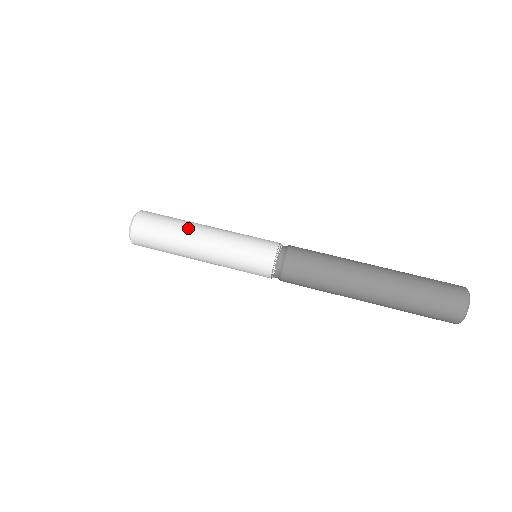
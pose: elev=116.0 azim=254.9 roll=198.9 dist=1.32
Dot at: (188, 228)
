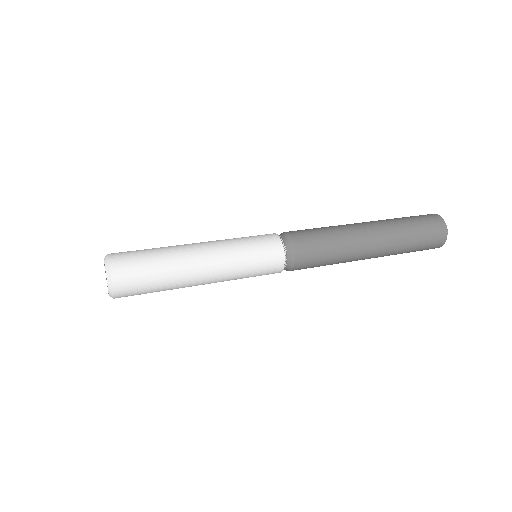
Dot at: (179, 250)
